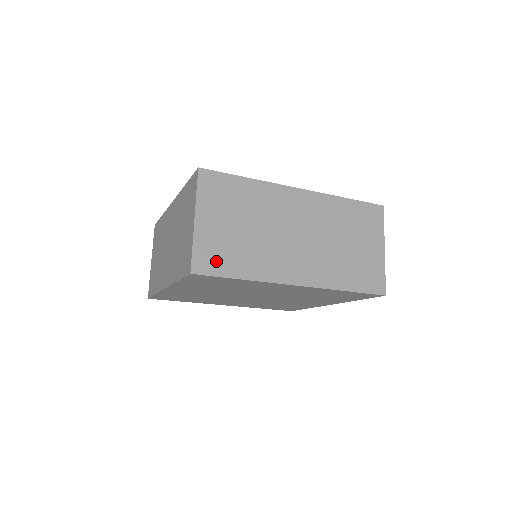
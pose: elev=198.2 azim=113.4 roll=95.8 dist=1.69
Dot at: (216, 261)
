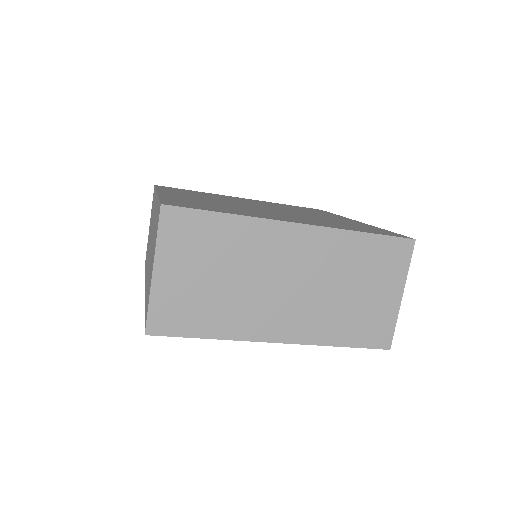
Dot at: (177, 319)
